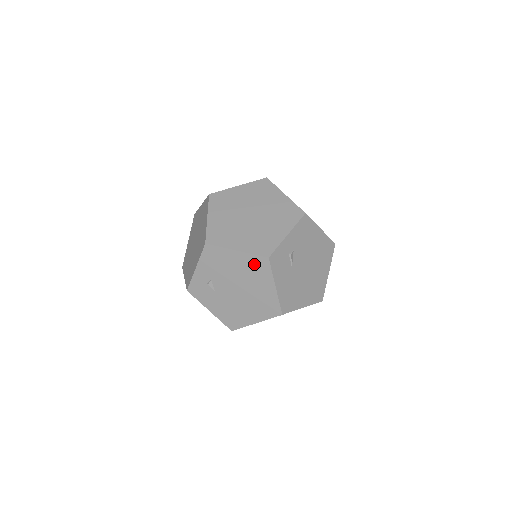
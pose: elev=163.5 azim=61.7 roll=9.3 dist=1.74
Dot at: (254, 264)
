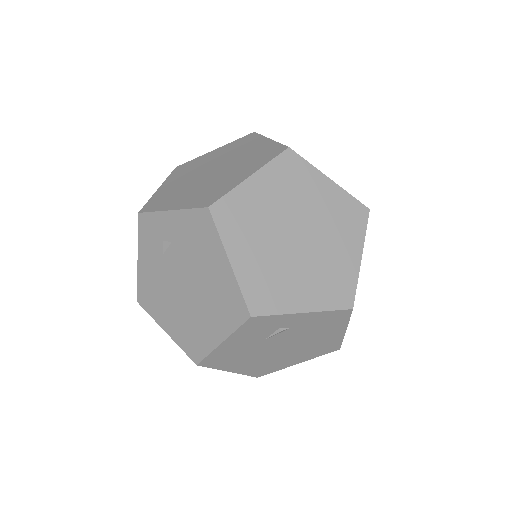
Dot at: (229, 298)
